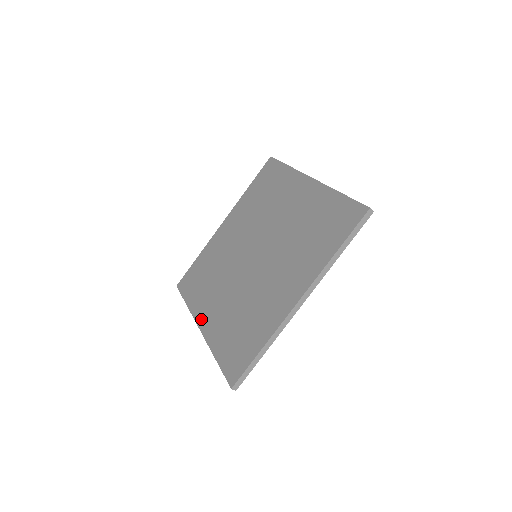
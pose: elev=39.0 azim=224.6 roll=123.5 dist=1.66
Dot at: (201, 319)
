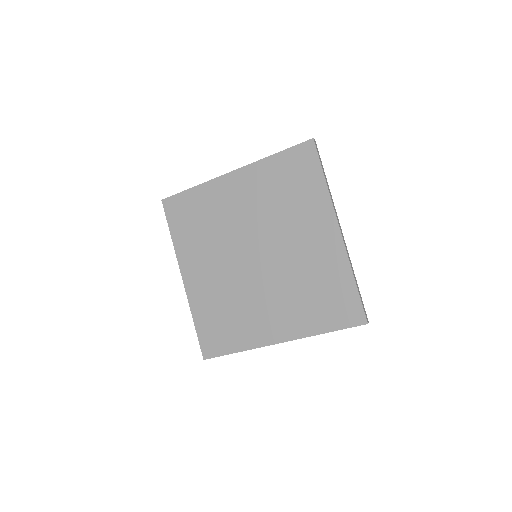
Dot at: (186, 271)
